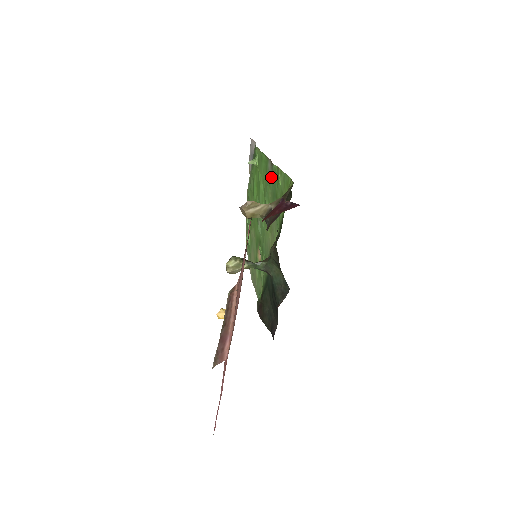
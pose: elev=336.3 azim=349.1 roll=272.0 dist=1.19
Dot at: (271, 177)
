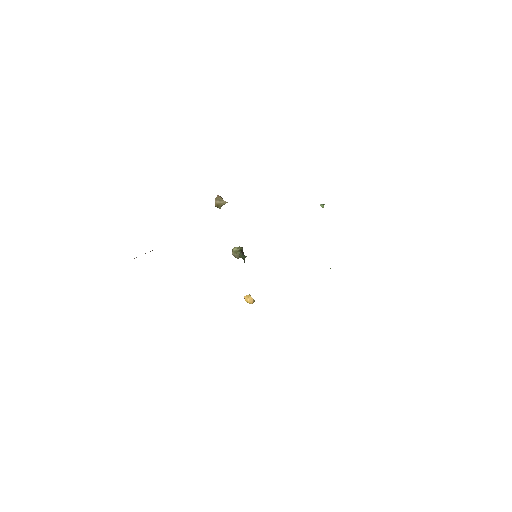
Dot at: occluded
